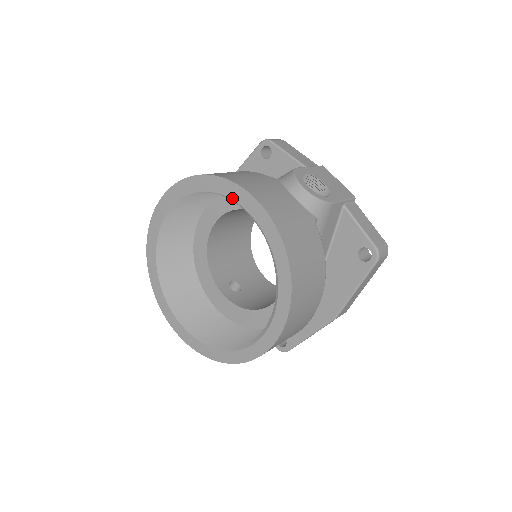
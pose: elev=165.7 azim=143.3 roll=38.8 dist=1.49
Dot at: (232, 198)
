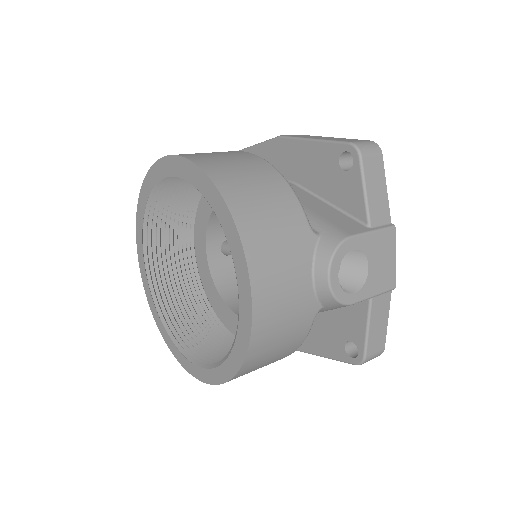
Dot at: (233, 256)
